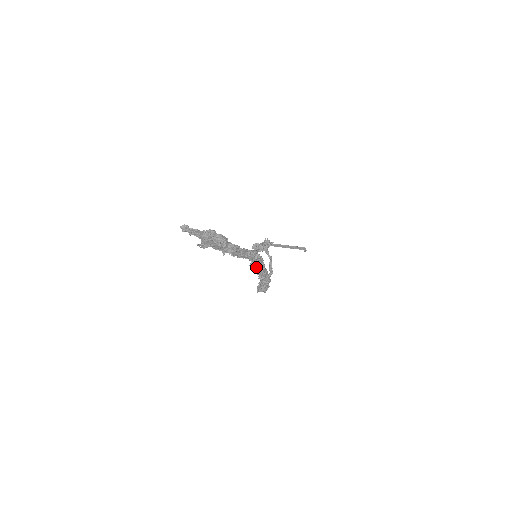
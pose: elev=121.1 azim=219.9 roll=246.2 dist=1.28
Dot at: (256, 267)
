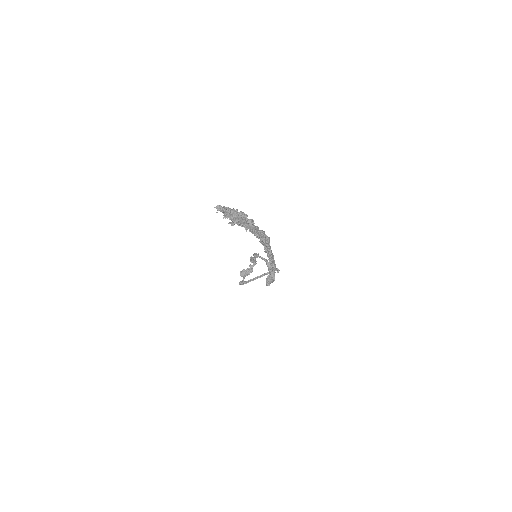
Dot at: (266, 249)
